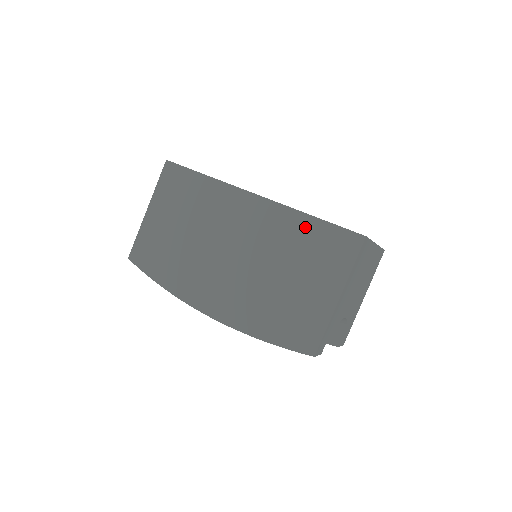
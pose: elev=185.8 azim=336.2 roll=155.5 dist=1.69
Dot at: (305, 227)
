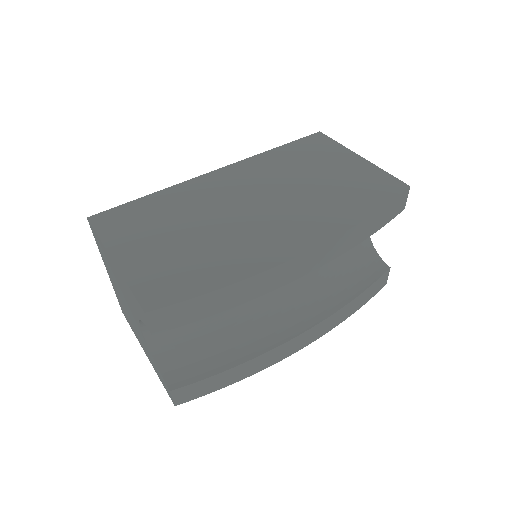
Dot at: (281, 154)
